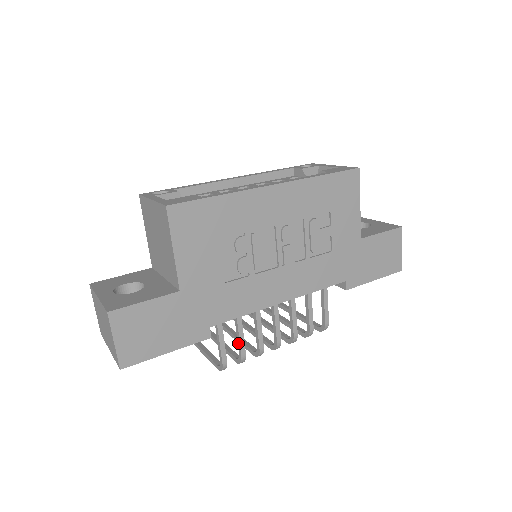
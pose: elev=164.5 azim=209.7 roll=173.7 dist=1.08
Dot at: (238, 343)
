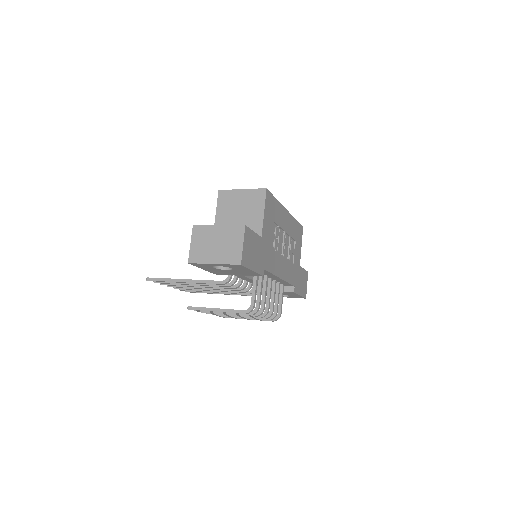
Dot at: (258, 297)
